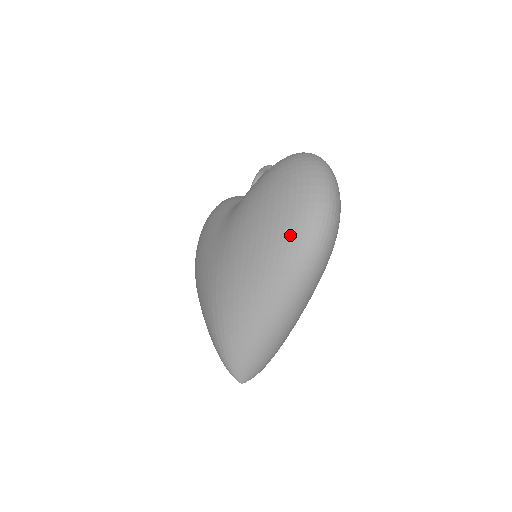
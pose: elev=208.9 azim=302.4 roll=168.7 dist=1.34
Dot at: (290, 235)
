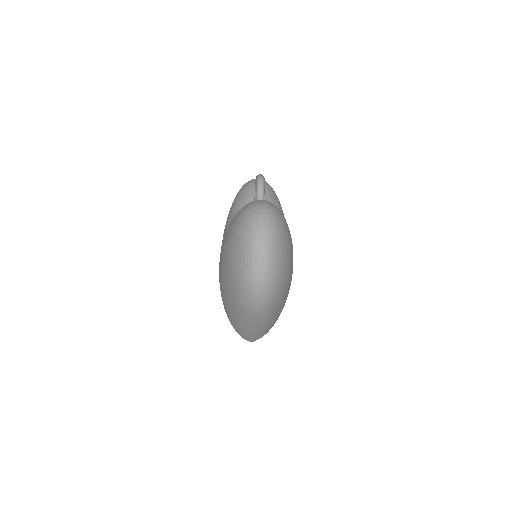
Dot at: (237, 294)
